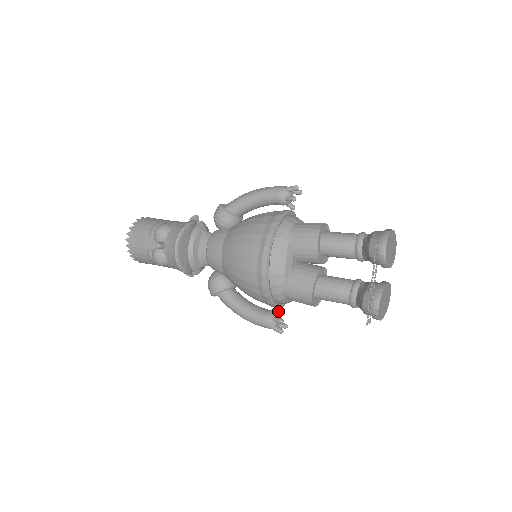
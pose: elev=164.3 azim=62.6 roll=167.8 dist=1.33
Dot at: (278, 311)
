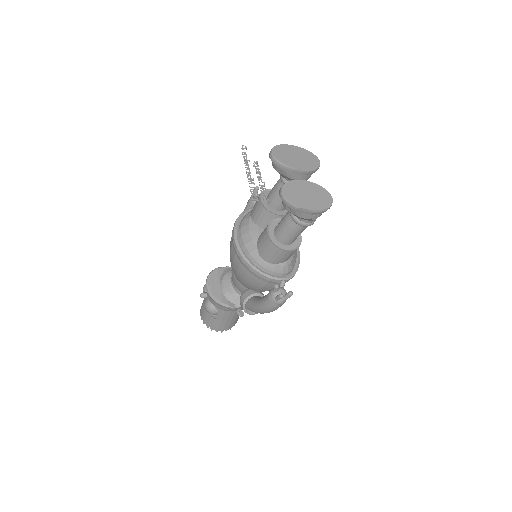
Dot at: occluded
